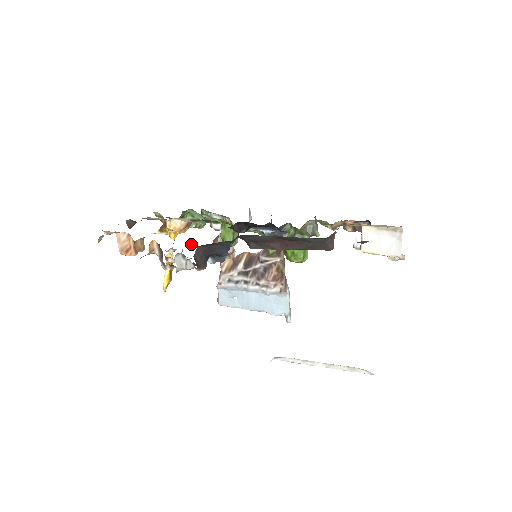
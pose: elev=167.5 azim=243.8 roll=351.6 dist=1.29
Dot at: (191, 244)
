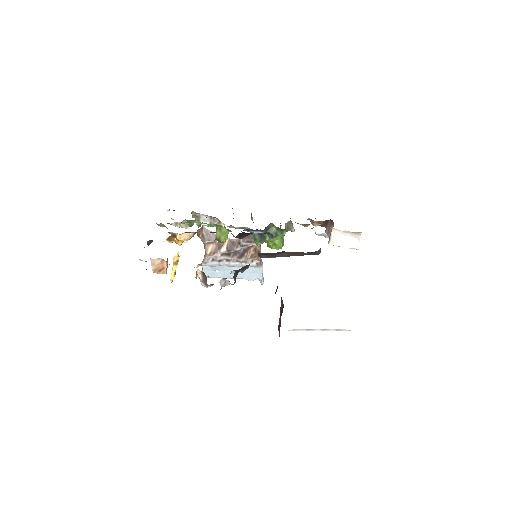
Dot at: occluded
